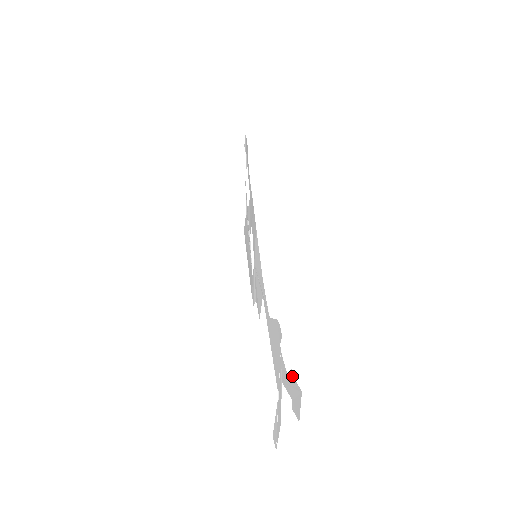
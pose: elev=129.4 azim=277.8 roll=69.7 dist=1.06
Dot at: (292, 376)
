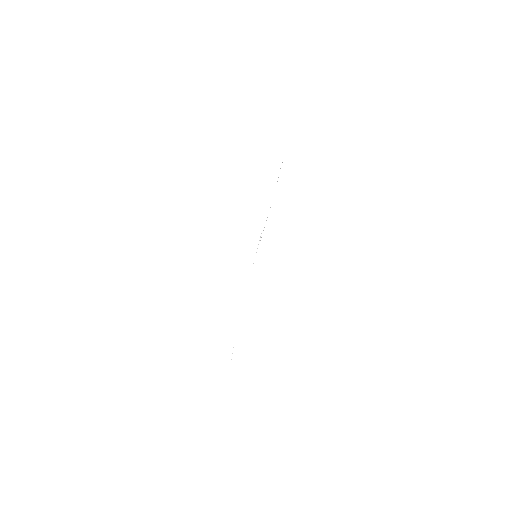
Dot at: occluded
